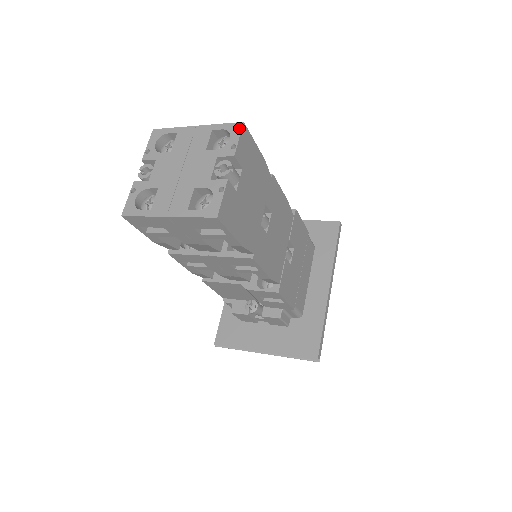
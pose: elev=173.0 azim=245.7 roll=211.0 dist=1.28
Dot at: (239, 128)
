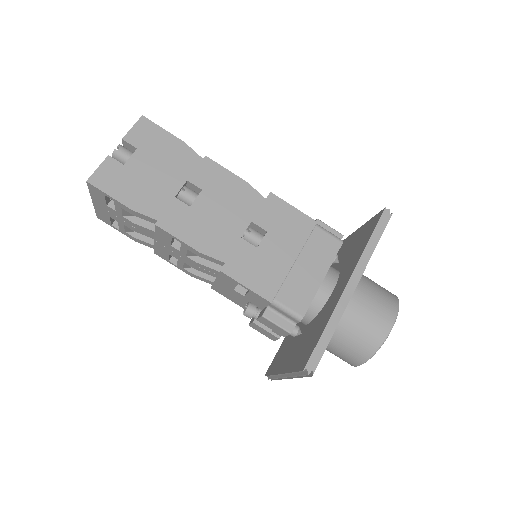
Dot at: (138, 121)
